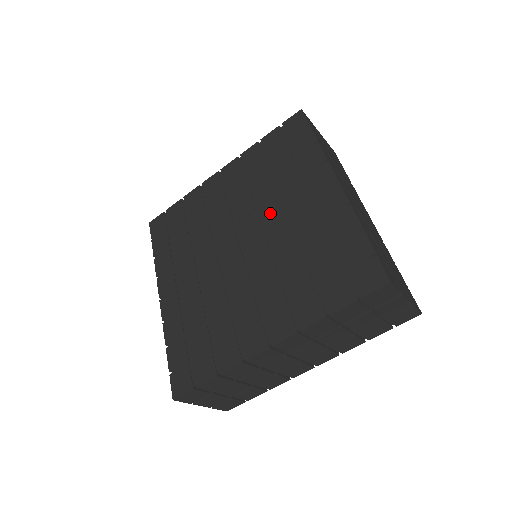
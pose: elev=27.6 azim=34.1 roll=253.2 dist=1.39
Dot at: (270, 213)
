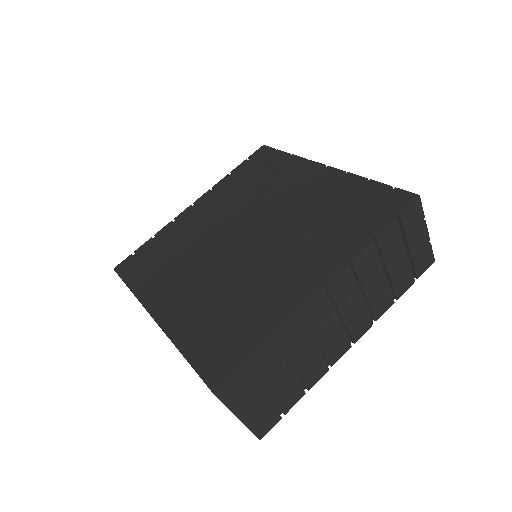
Dot at: (267, 206)
